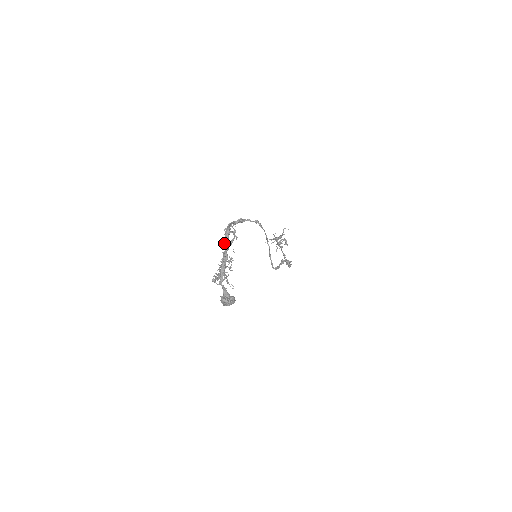
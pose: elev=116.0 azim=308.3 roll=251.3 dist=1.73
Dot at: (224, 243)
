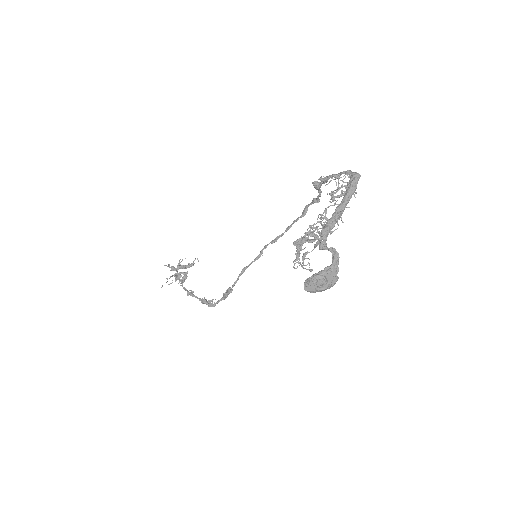
Dot at: (343, 191)
